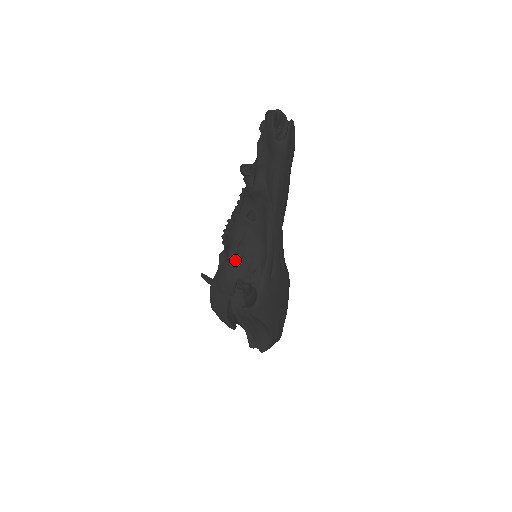
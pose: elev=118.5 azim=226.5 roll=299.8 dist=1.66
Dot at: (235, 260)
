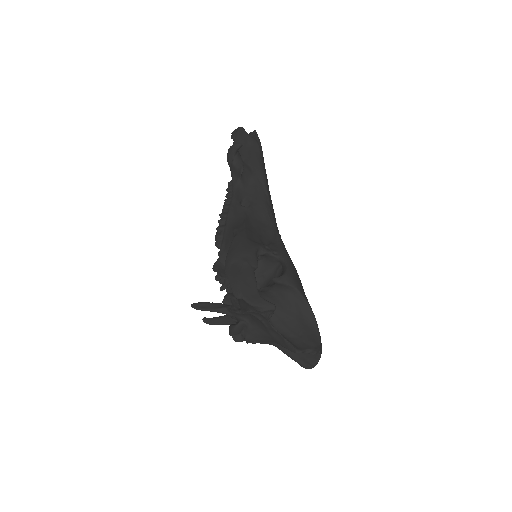
Dot at: (246, 232)
